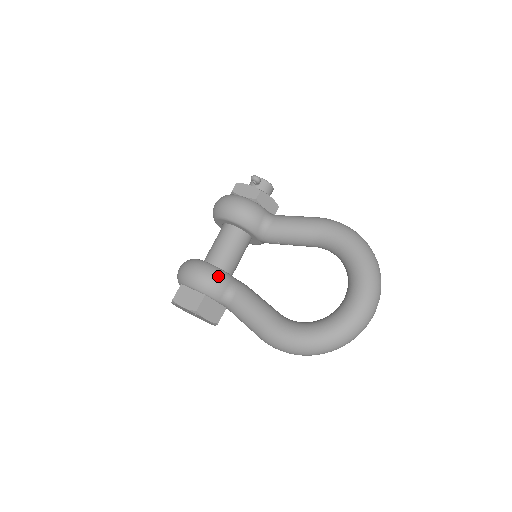
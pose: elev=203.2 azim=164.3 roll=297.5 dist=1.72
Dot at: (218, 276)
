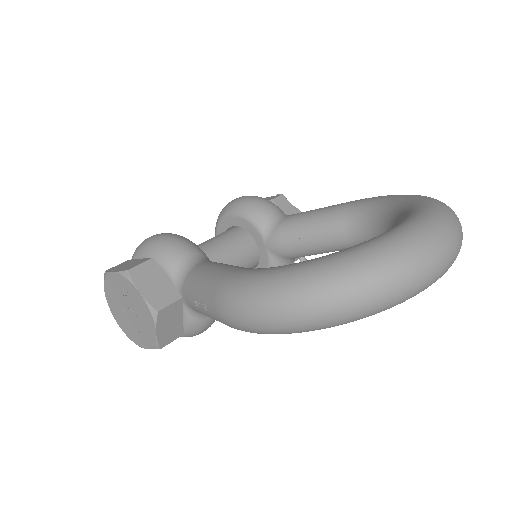
Dot at: (183, 240)
